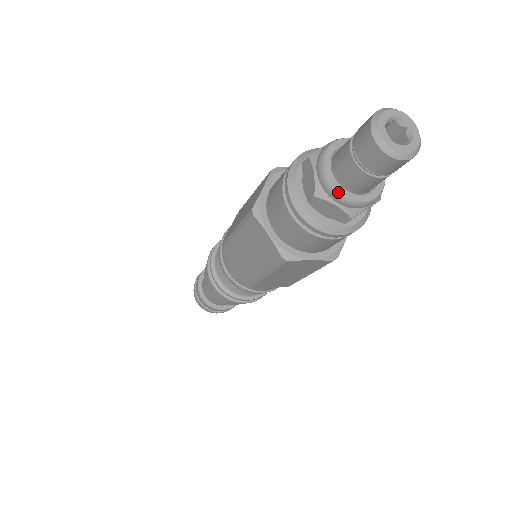
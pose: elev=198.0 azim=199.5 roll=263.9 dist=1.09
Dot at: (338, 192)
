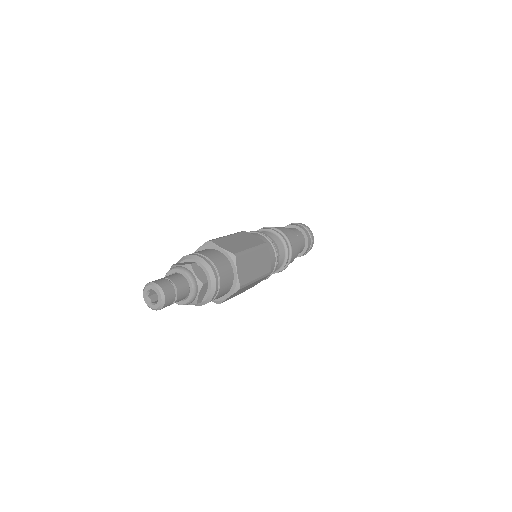
Dot at: occluded
